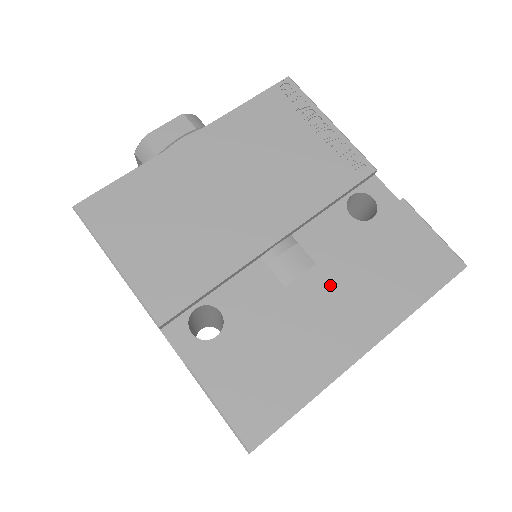
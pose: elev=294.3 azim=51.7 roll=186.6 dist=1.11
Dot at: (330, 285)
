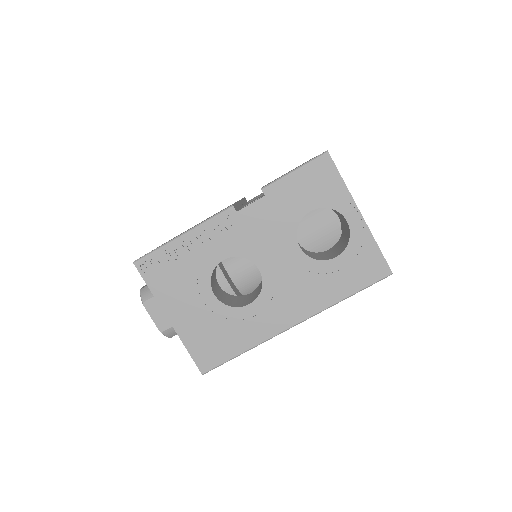
Dot at: occluded
